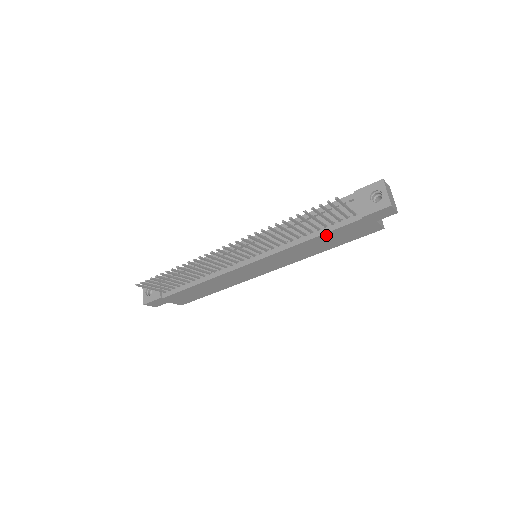
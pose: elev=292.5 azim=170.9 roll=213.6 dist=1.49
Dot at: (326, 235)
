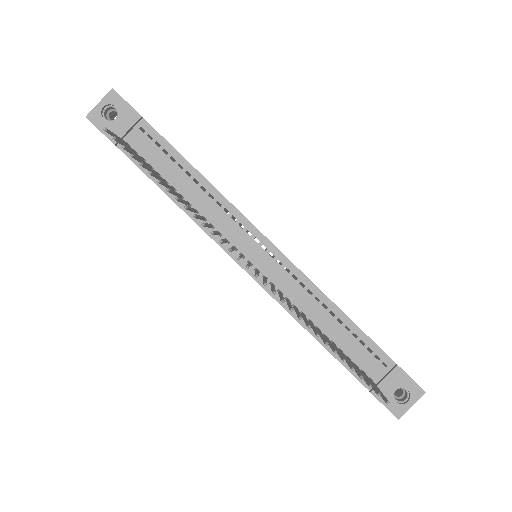
Dot at: (329, 351)
